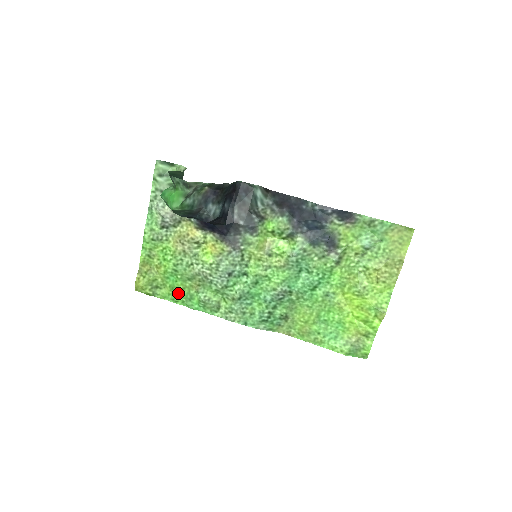
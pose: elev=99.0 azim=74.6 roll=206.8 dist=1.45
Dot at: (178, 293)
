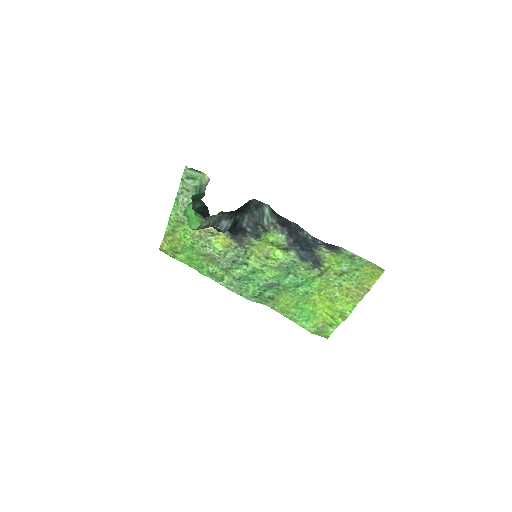
Dot at: (193, 261)
